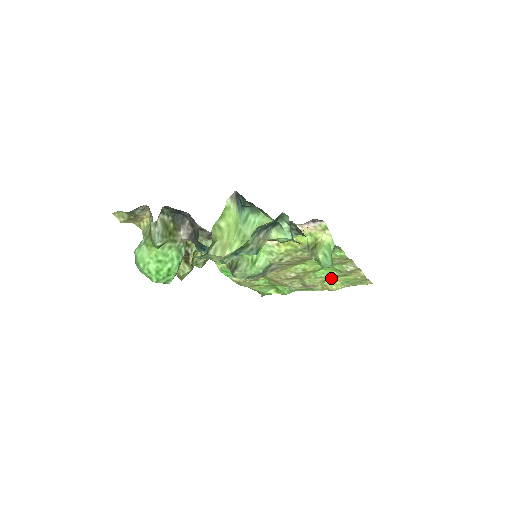
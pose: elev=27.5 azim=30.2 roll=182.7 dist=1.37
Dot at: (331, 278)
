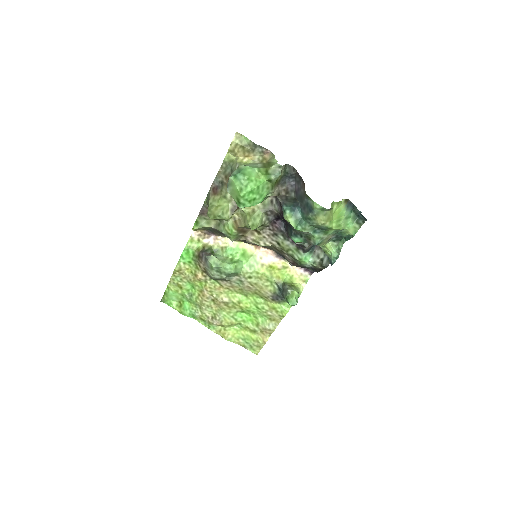
Dot at: (237, 327)
